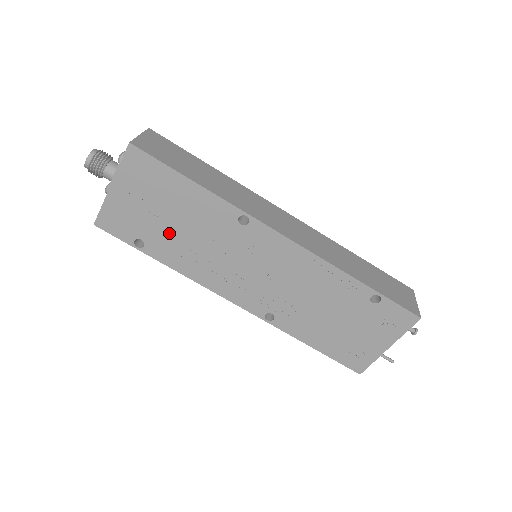
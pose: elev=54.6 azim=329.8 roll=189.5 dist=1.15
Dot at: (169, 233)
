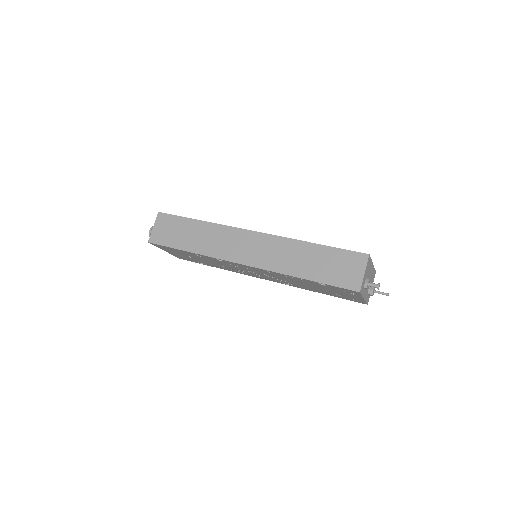
Dot at: occluded
